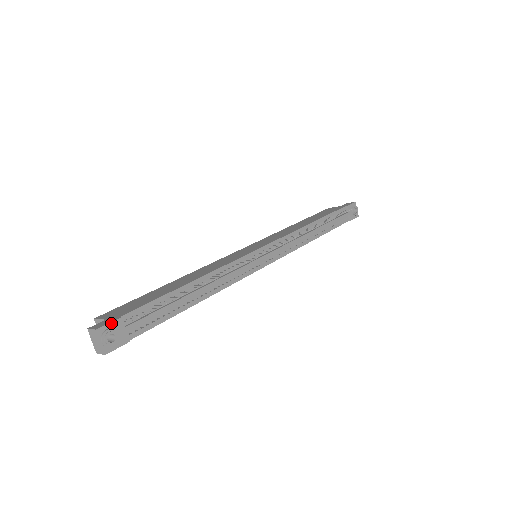
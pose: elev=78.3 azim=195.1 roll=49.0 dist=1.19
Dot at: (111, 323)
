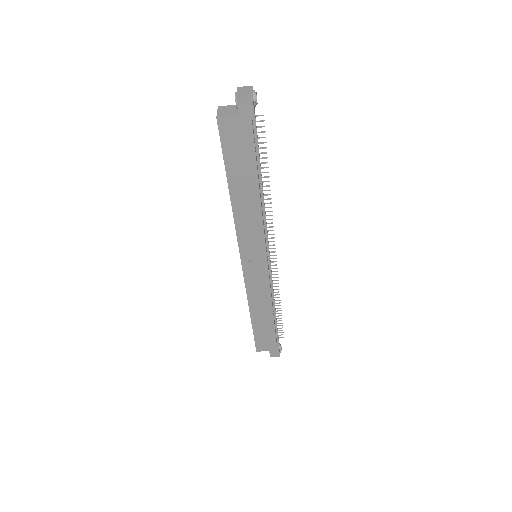
Dot at: occluded
